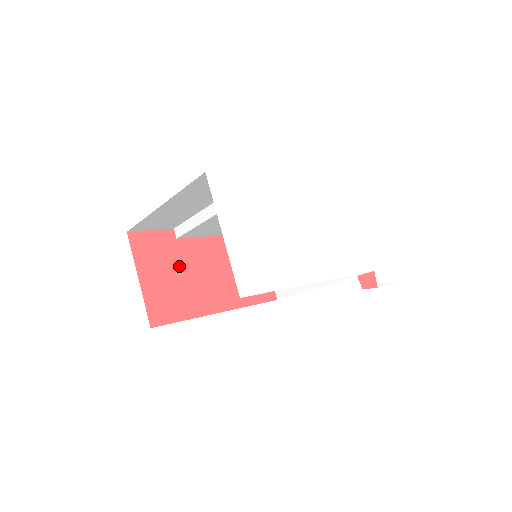
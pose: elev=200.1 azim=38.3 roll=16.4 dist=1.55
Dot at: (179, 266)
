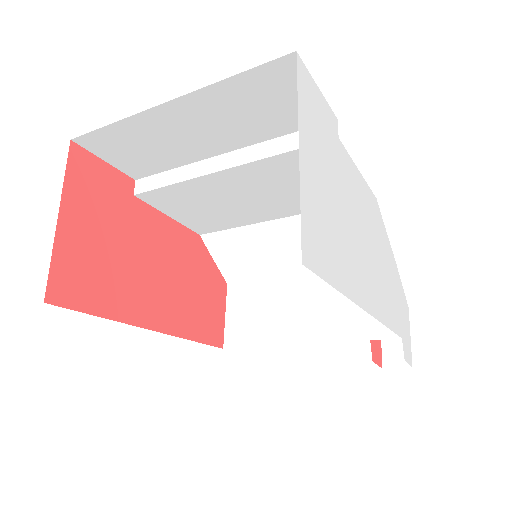
Dot at: (123, 233)
